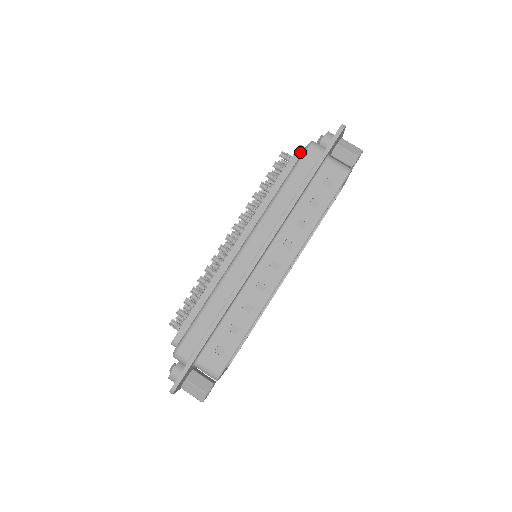
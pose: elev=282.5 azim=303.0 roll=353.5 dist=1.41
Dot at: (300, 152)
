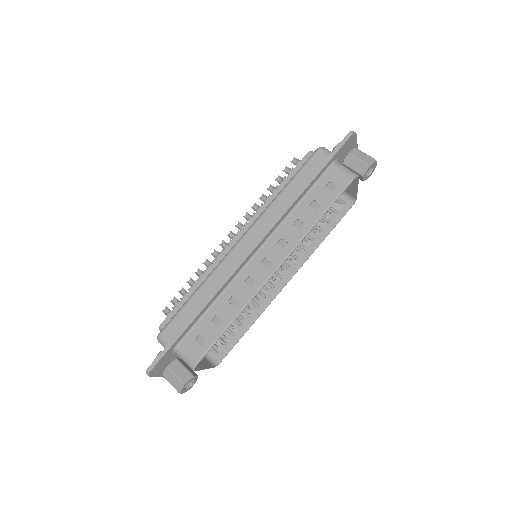
Dot at: occluded
